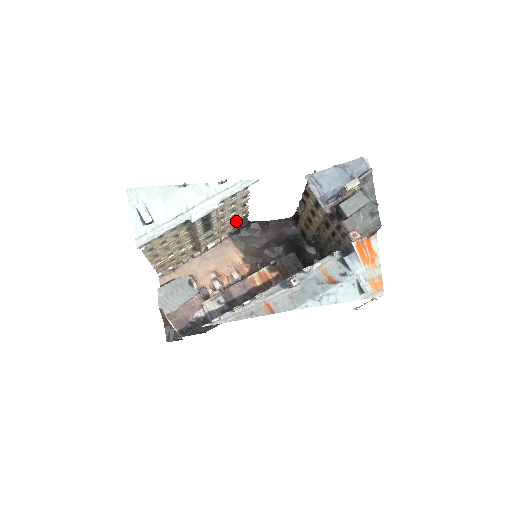
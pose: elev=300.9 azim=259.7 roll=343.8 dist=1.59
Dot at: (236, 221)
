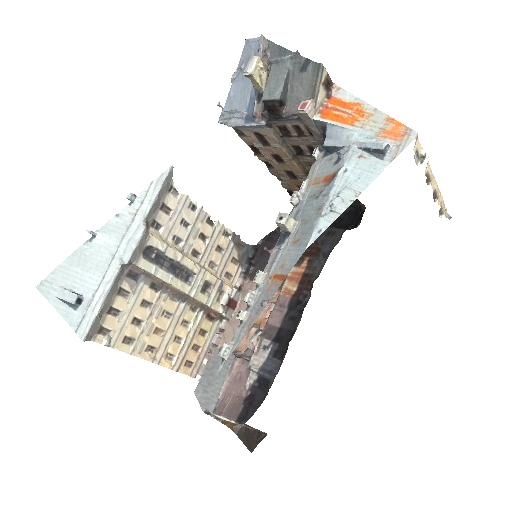
Dot at: (229, 252)
